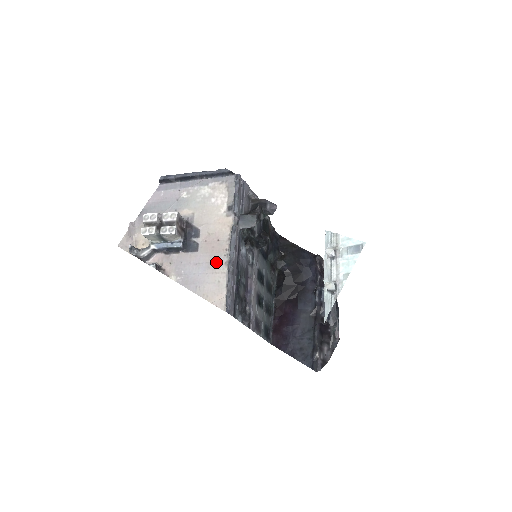
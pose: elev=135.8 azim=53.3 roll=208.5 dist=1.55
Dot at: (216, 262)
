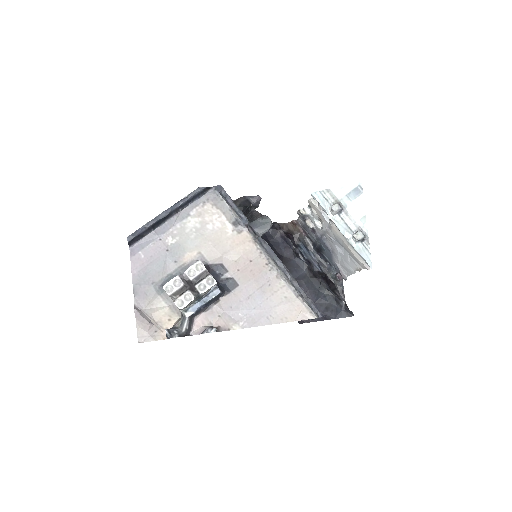
Dot at: (267, 282)
